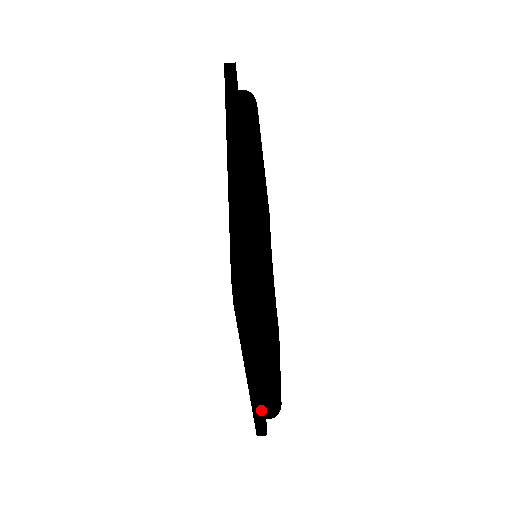
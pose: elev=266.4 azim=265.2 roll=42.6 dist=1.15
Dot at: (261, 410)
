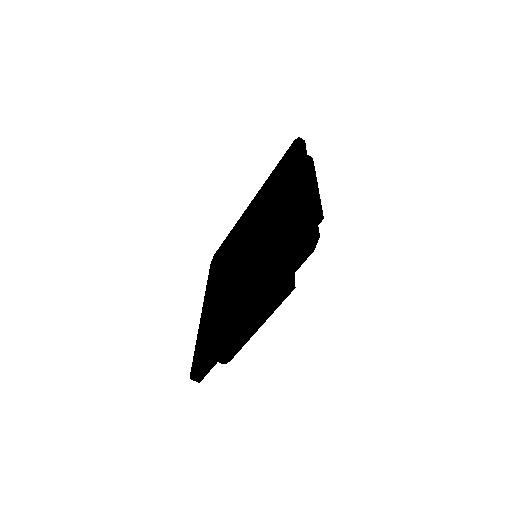
Dot at: (225, 350)
